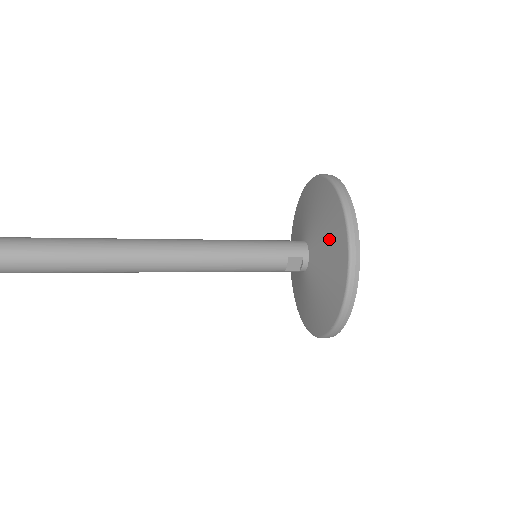
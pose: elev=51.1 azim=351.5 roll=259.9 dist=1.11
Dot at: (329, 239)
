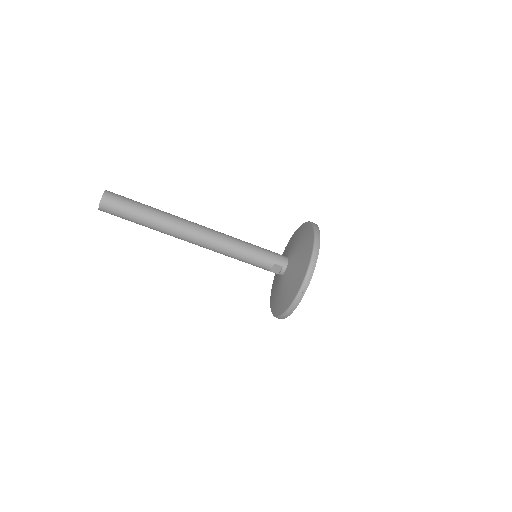
Dot at: (300, 262)
